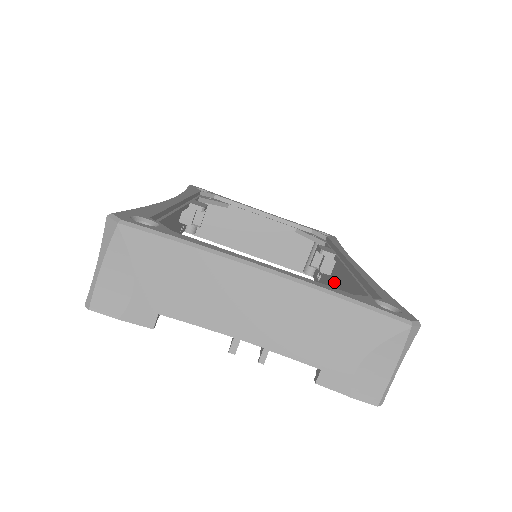
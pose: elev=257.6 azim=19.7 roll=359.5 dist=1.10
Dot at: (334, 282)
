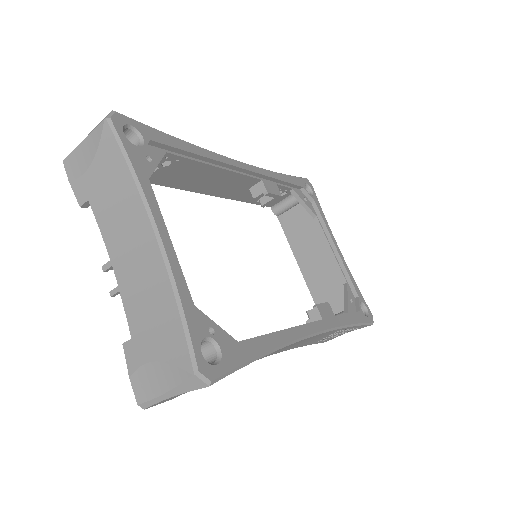
Dot at: occluded
